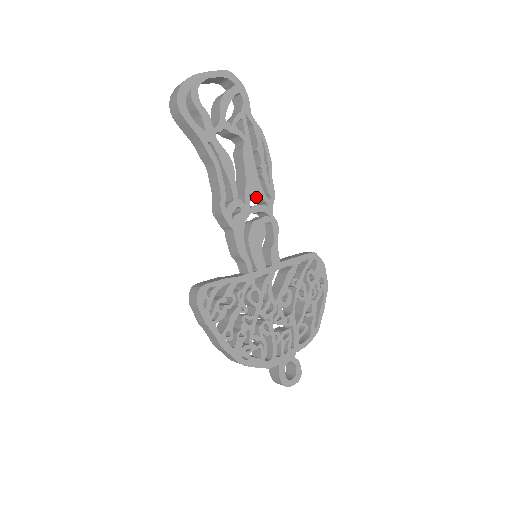
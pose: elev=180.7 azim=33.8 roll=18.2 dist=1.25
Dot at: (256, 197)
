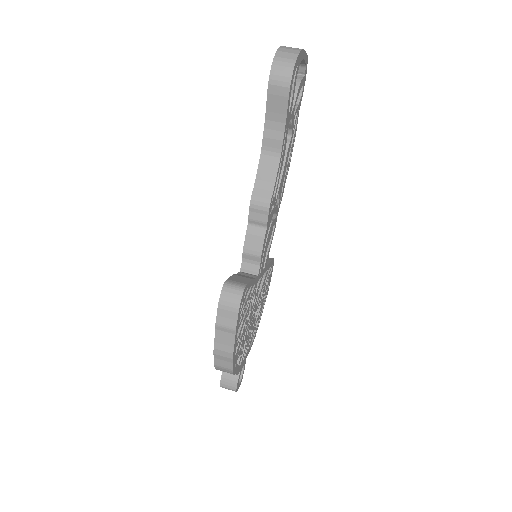
Dot at: (279, 197)
